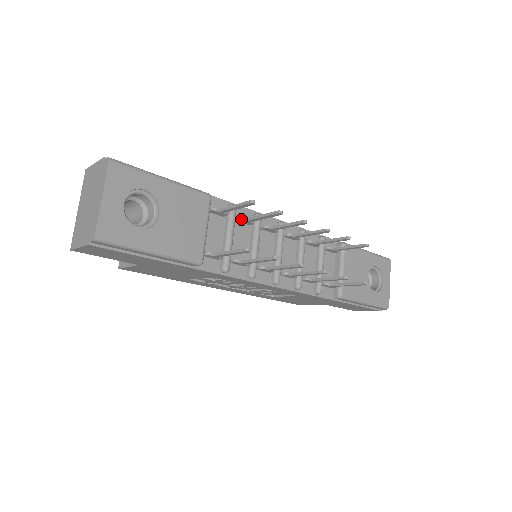
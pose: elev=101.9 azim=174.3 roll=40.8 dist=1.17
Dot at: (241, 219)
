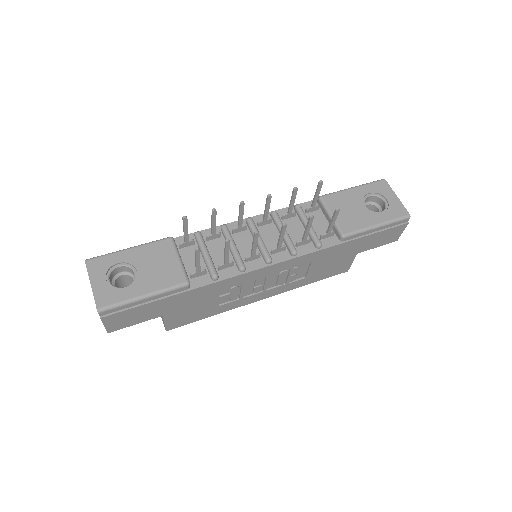
Dot at: (207, 237)
